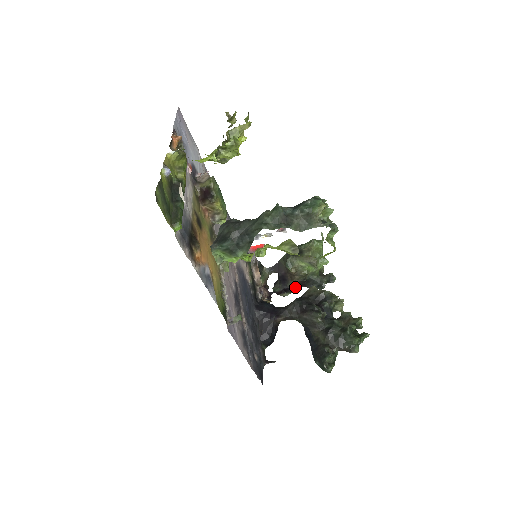
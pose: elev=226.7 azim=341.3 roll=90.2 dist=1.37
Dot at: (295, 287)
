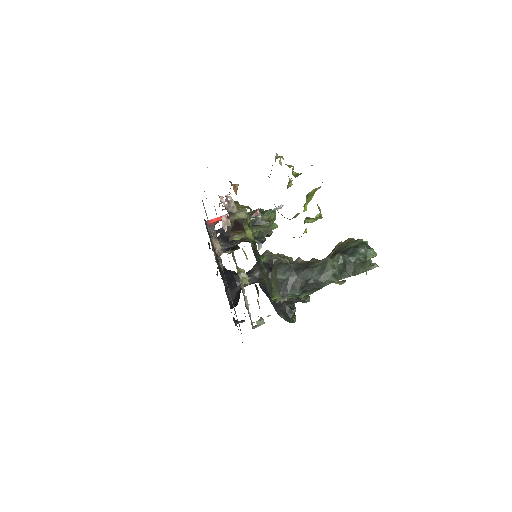
Dot at: occluded
